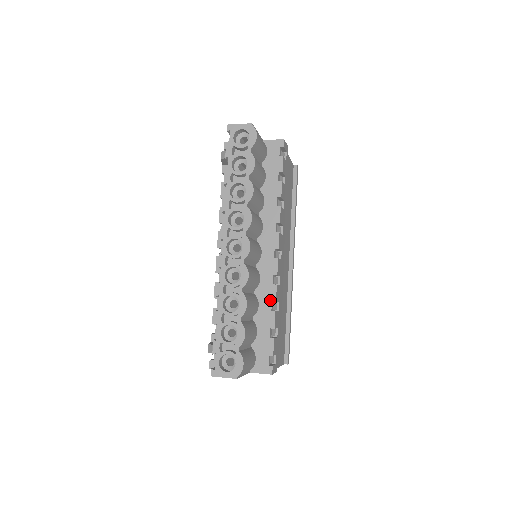
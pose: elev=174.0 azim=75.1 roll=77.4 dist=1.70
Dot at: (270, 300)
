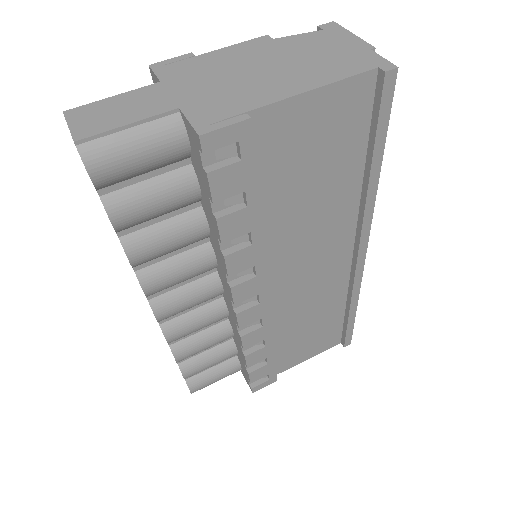
Dot at: (239, 342)
